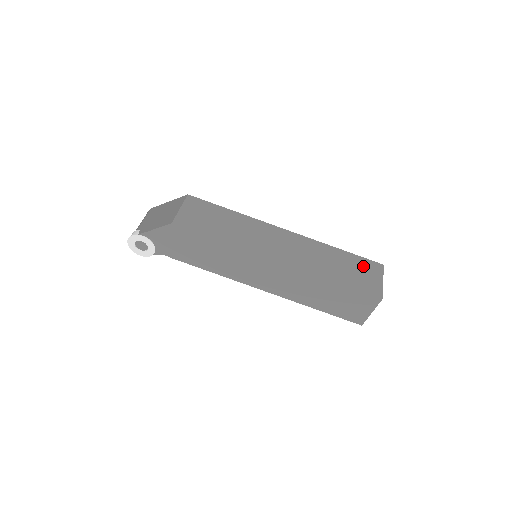
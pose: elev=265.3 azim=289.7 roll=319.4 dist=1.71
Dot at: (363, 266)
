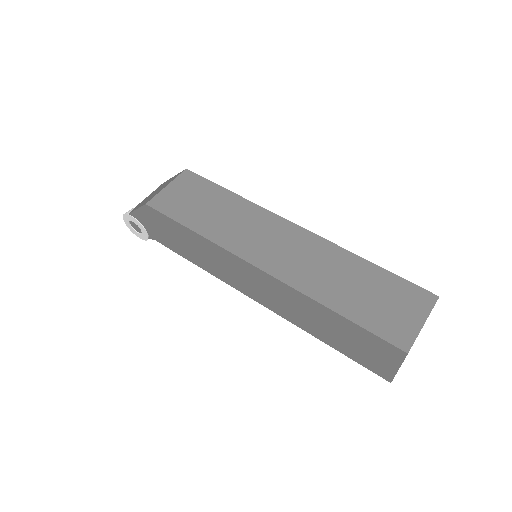
Dot at: (398, 294)
